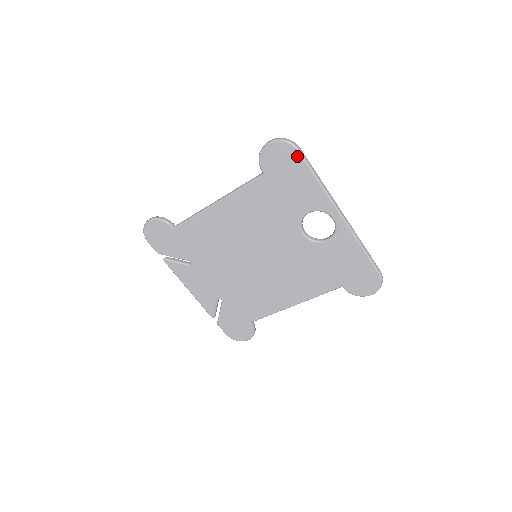
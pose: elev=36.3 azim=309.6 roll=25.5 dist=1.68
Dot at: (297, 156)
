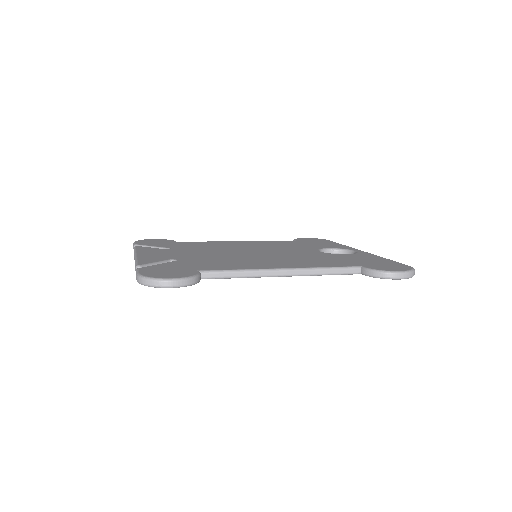
Dot at: occluded
